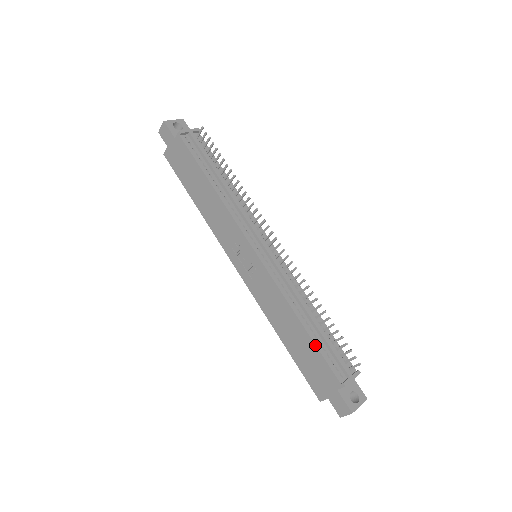
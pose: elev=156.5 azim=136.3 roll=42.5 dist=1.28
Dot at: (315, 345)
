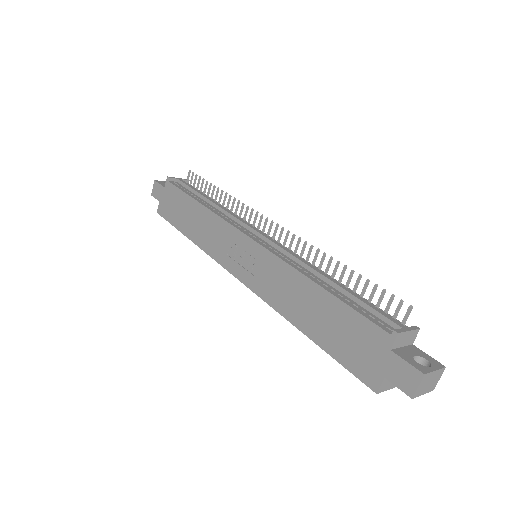
Dot at: (341, 301)
